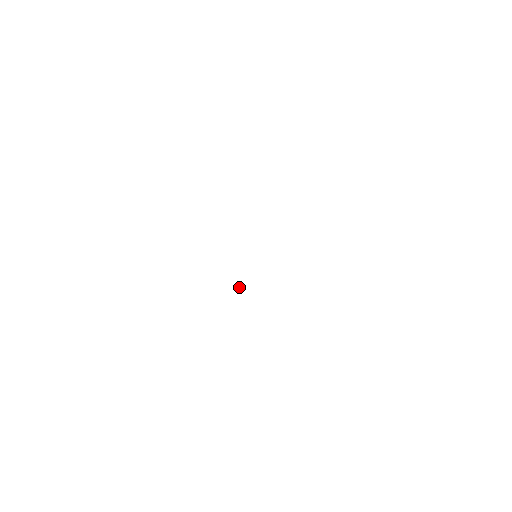
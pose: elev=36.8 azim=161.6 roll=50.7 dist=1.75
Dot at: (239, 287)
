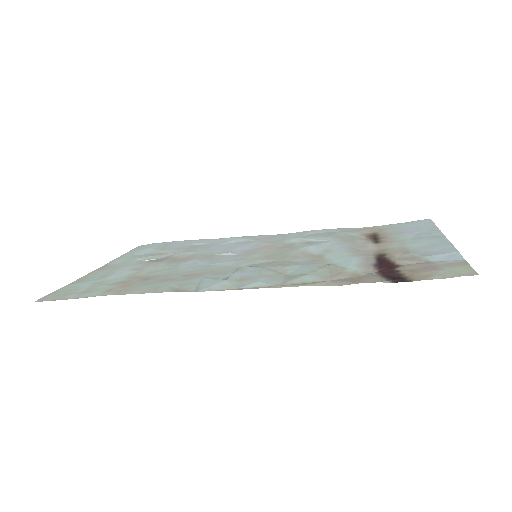
Dot at: (153, 258)
